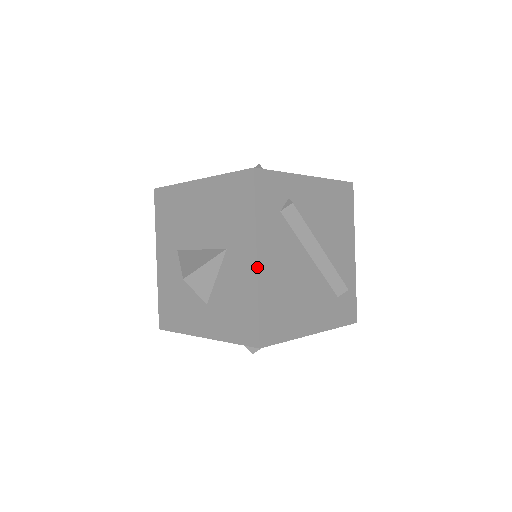
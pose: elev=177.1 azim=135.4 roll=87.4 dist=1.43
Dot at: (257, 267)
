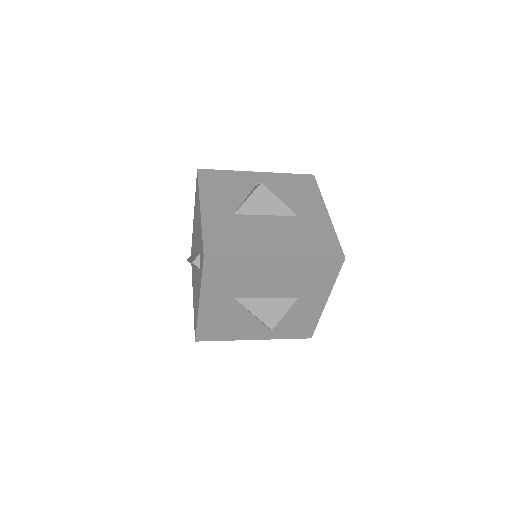
Dot at: occluded
